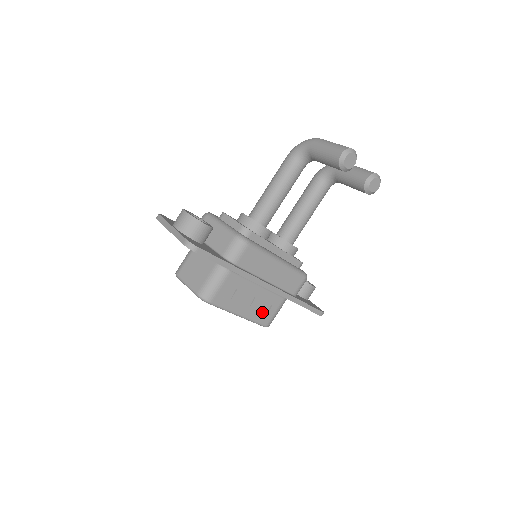
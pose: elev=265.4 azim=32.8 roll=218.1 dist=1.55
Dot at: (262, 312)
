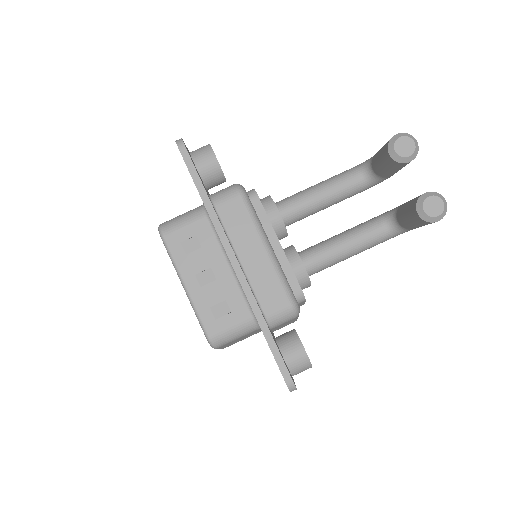
Dot at: (214, 310)
